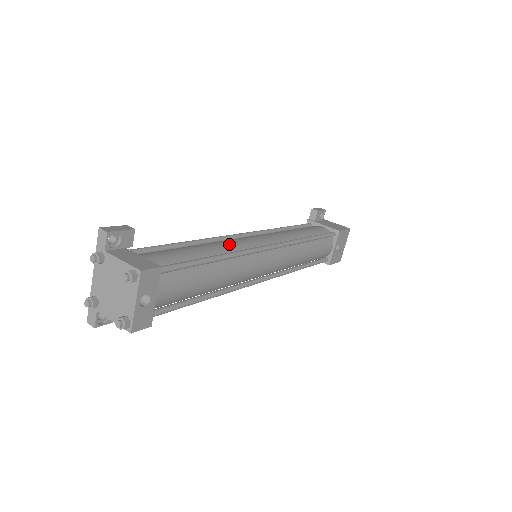
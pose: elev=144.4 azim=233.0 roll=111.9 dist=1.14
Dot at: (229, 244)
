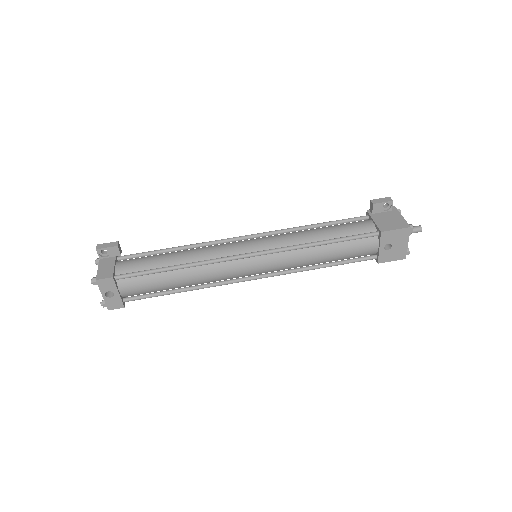
Dot at: (205, 252)
